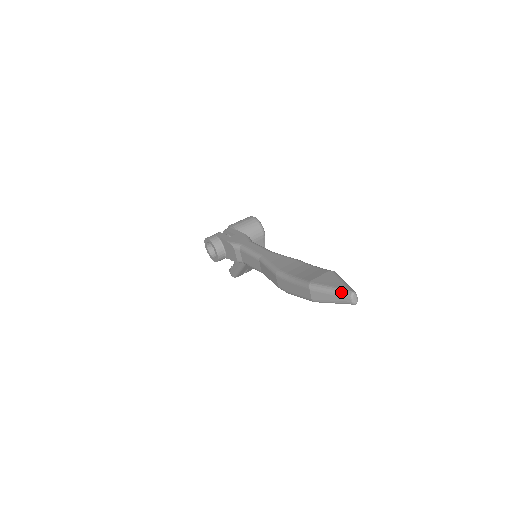
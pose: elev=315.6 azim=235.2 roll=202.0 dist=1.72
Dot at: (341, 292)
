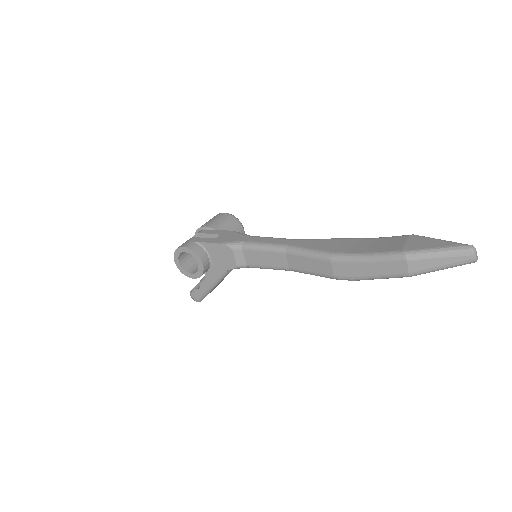
Dot at: (457, 250)
